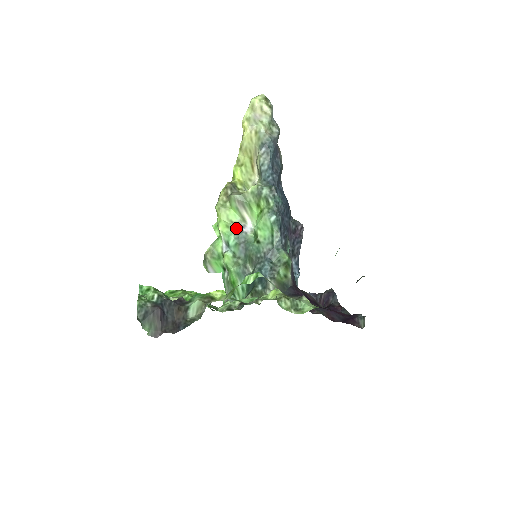
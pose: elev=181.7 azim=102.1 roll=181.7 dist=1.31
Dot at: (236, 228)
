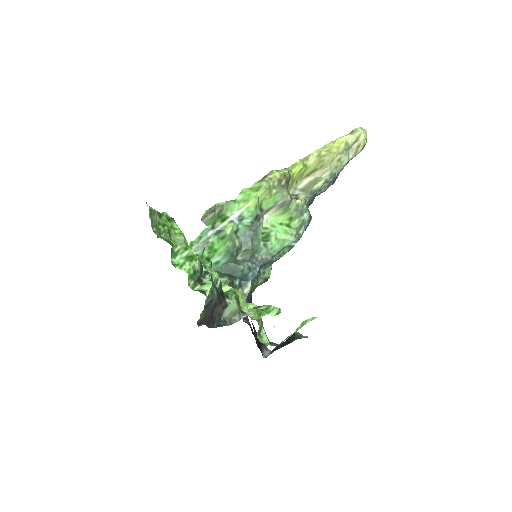
Dot at: (259, 214)
